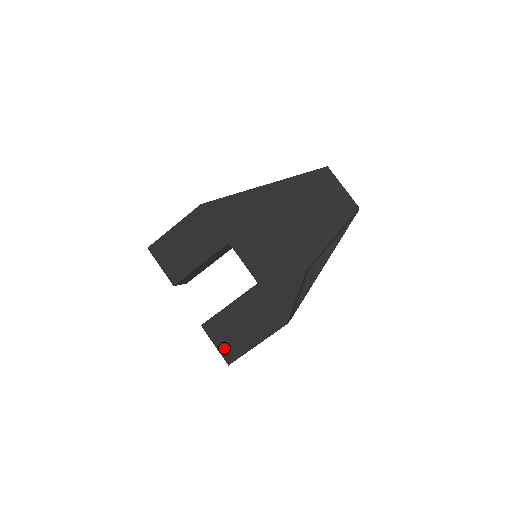
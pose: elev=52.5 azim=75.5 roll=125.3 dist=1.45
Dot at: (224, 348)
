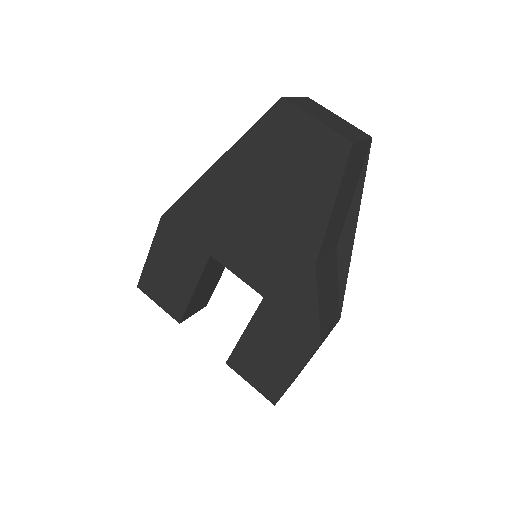
Dot at: (261, 386)
